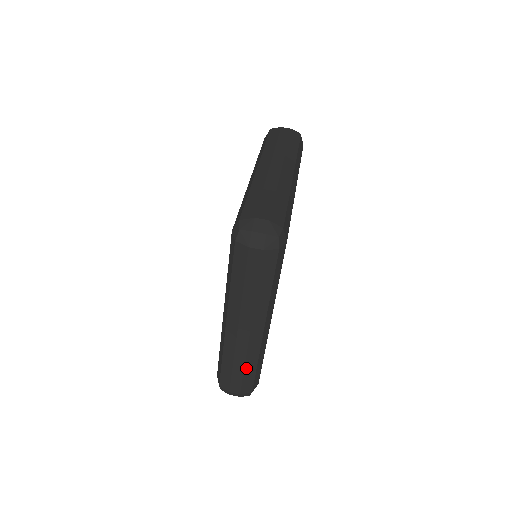
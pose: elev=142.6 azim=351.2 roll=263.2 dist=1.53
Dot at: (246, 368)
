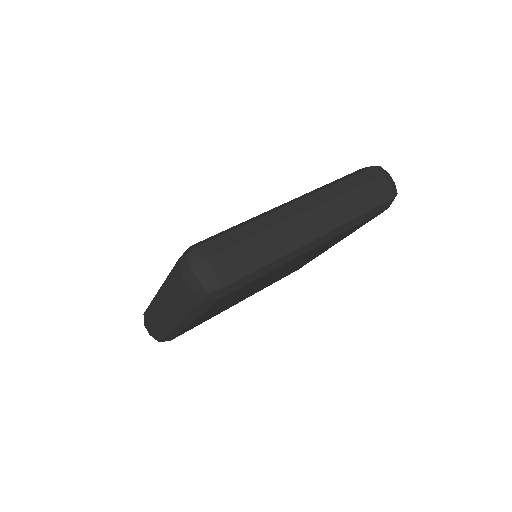
Dot at: (157, 328)
